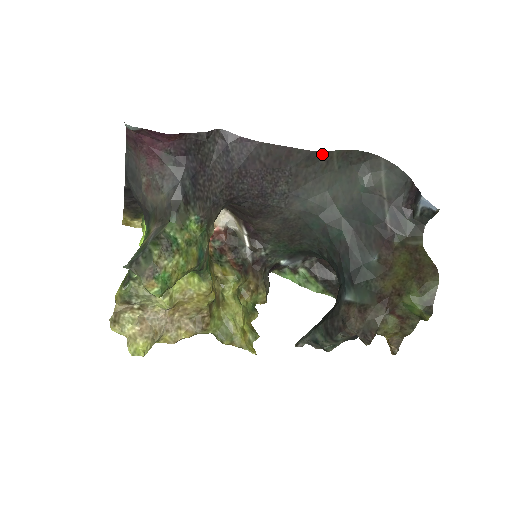
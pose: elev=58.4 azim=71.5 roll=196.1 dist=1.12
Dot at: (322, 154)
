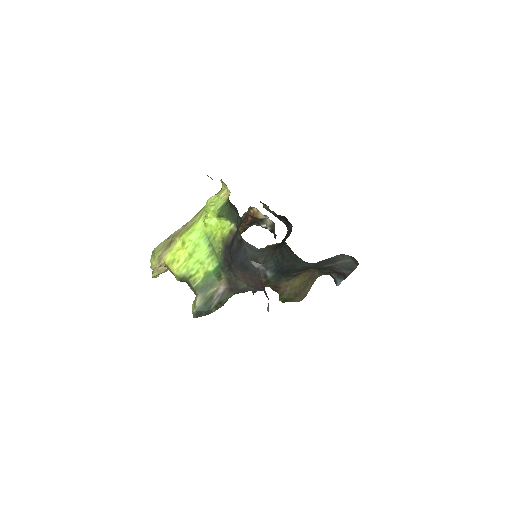
Dot at: occluded
